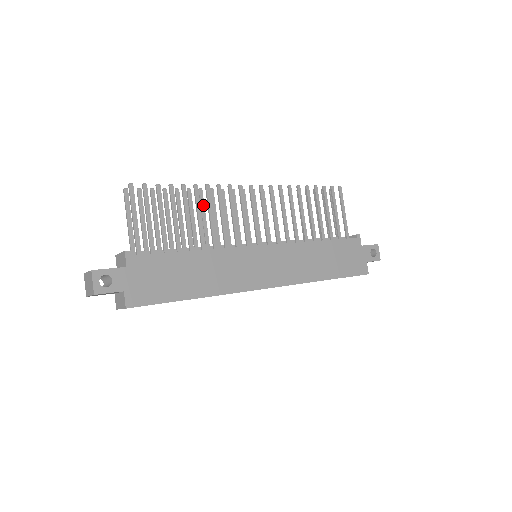
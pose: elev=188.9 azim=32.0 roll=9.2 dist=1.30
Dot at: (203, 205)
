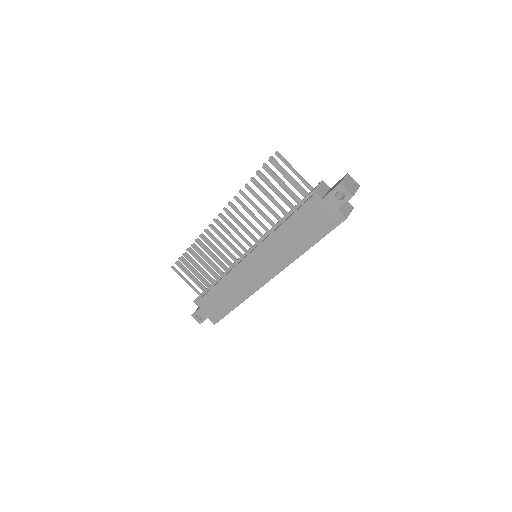
Dot at: occluded
